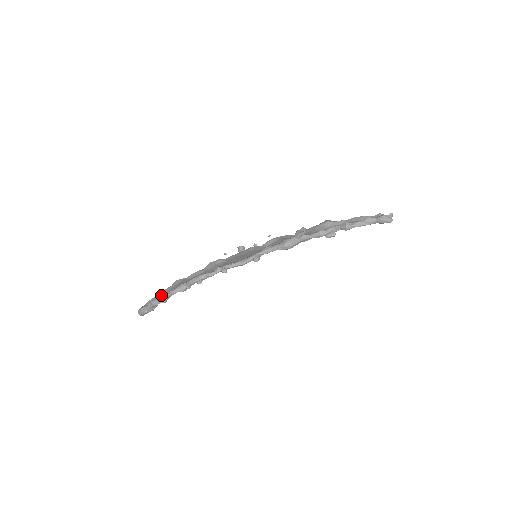
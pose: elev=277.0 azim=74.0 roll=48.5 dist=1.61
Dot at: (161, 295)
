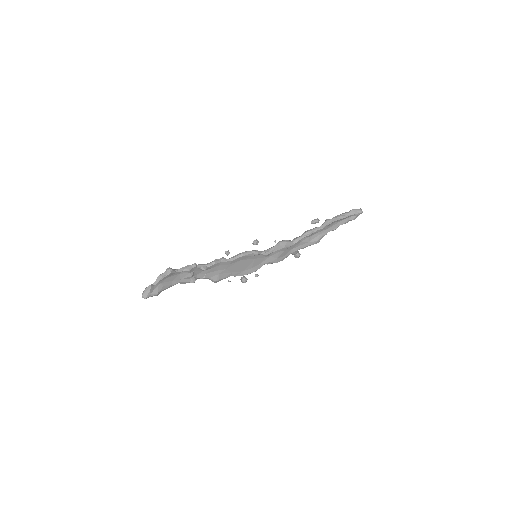
Dot at: (167, 280)
